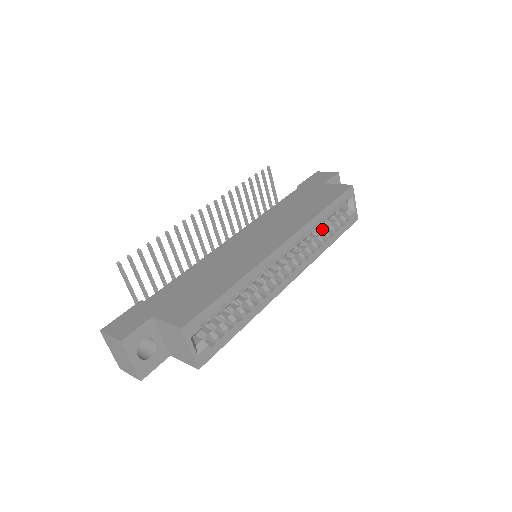
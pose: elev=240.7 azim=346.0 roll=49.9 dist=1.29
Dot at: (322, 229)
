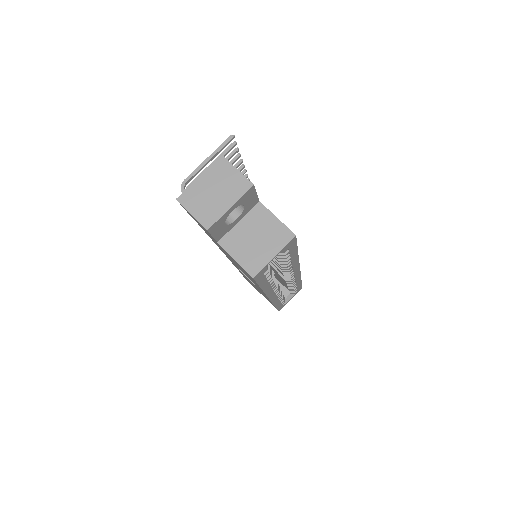
Dot at: occluded
